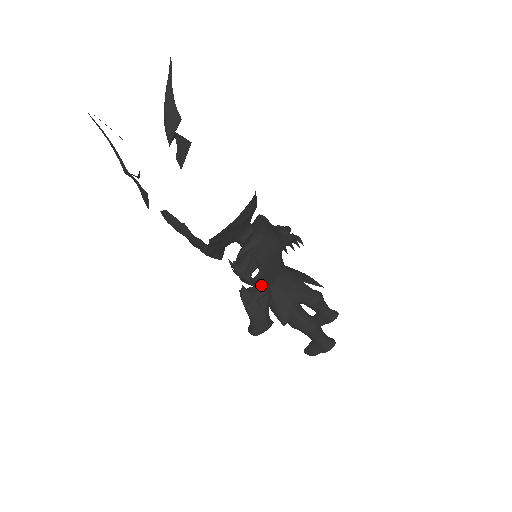
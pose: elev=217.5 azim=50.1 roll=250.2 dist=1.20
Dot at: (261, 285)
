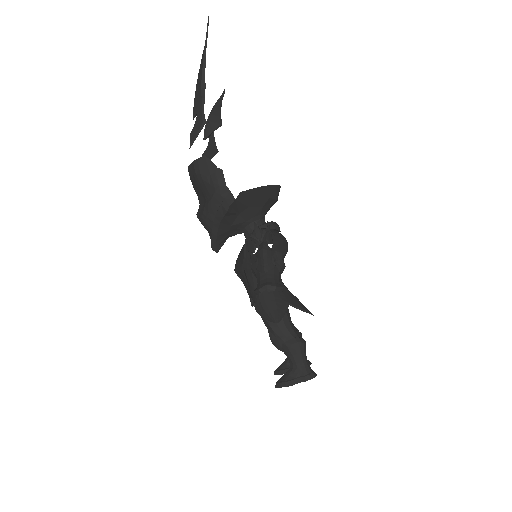
Dot at: occluded
